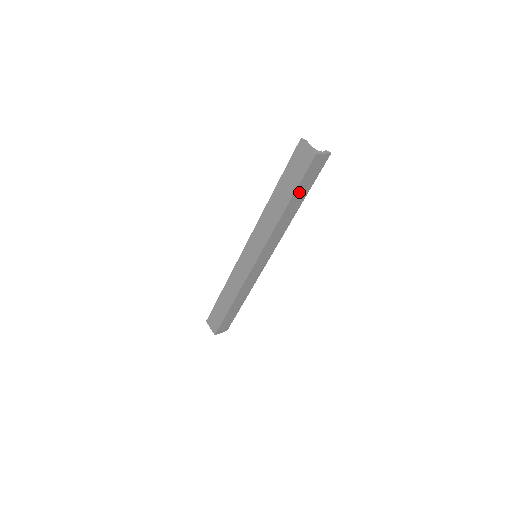
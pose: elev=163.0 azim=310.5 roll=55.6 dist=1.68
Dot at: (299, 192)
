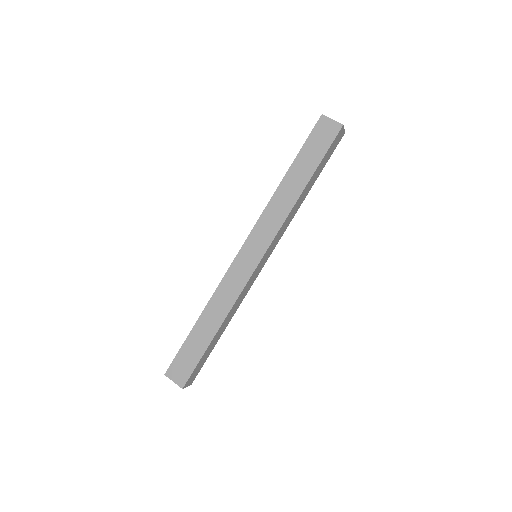
Dot at: (318, 169)
